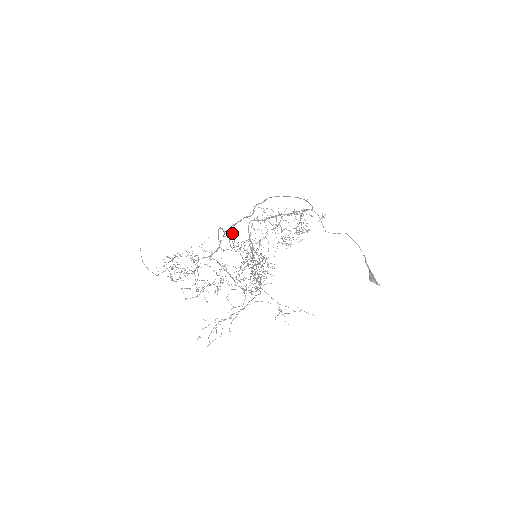
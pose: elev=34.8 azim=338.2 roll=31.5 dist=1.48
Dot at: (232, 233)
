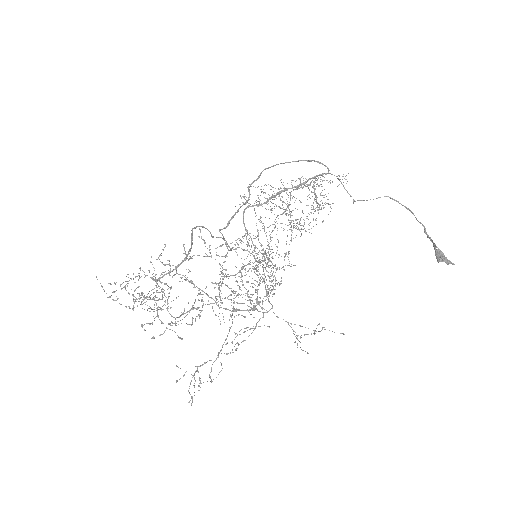
Dot at: (200, 230)
